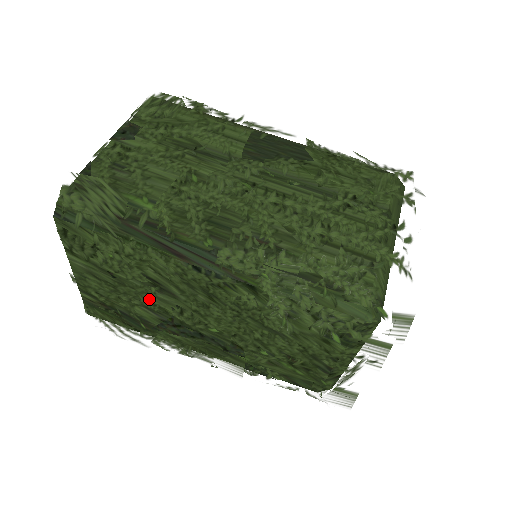
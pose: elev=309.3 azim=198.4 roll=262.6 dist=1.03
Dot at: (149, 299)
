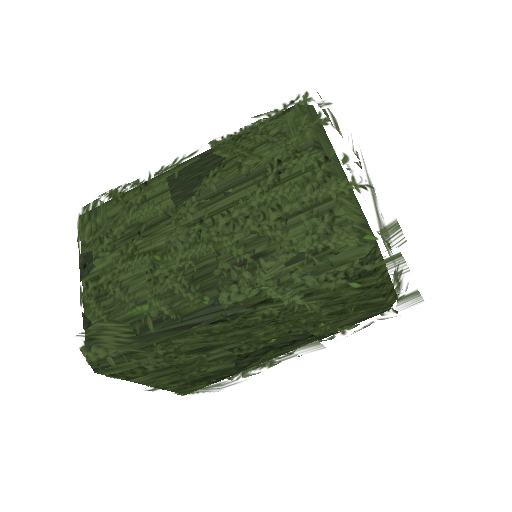
Dot at: (209, 361)
